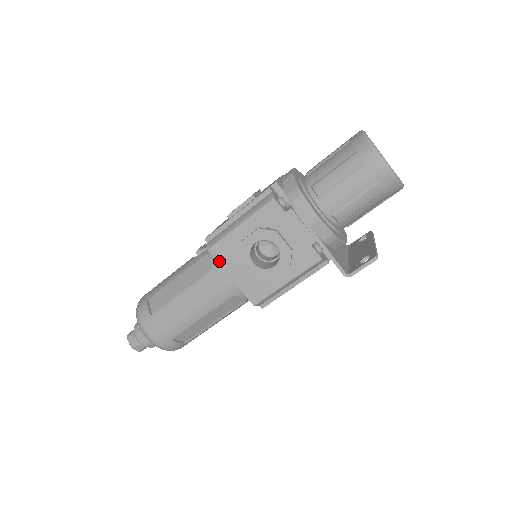
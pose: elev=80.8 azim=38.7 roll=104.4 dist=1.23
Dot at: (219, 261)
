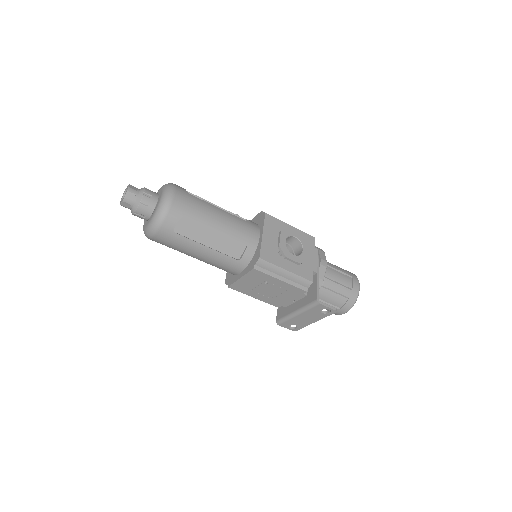
Dot at: (265, 222)
